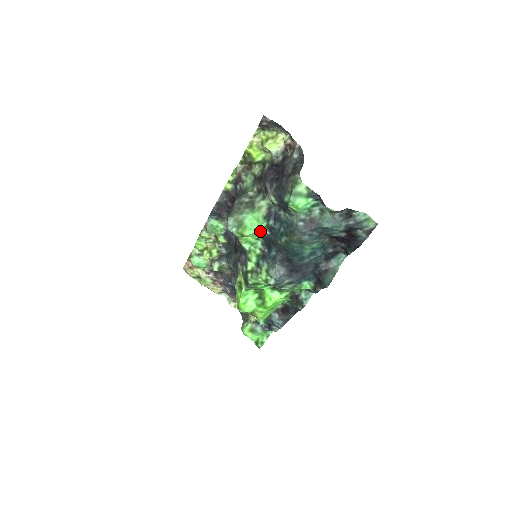
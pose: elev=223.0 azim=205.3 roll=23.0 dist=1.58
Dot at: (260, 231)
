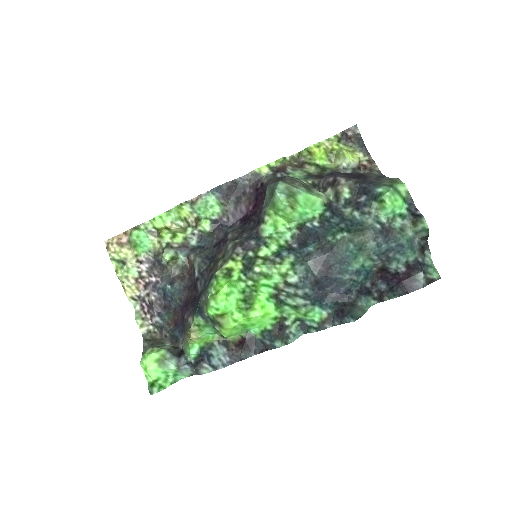
Dot at: (305, 218)
